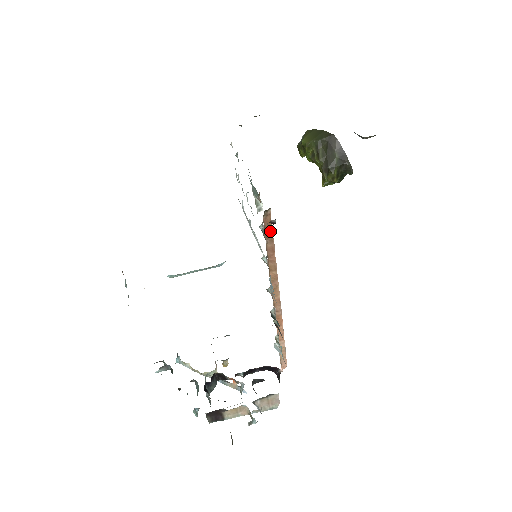
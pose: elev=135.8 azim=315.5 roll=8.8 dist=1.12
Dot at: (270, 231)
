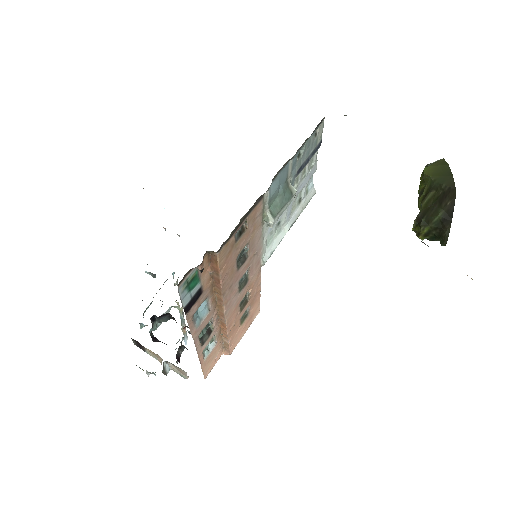
Dot at: (216, 267)
